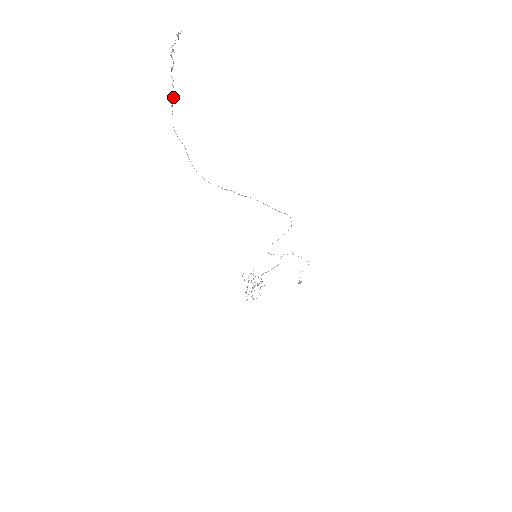
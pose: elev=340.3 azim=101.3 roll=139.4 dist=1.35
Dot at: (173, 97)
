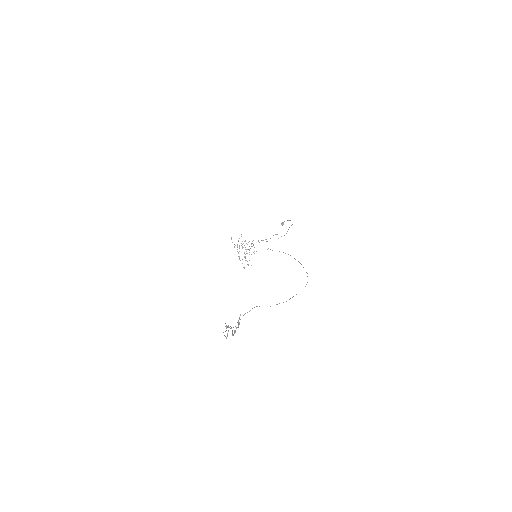
Dot at: (227, 333)
